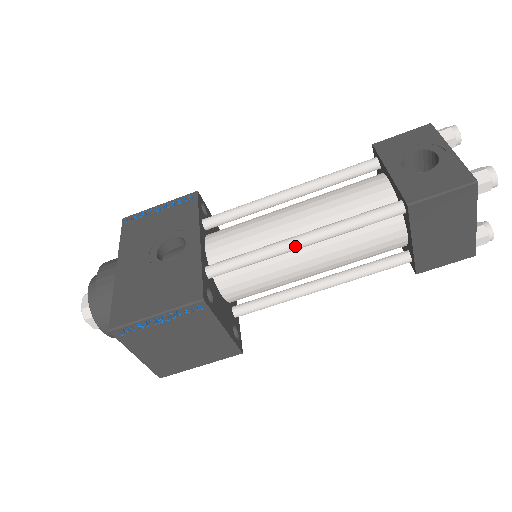
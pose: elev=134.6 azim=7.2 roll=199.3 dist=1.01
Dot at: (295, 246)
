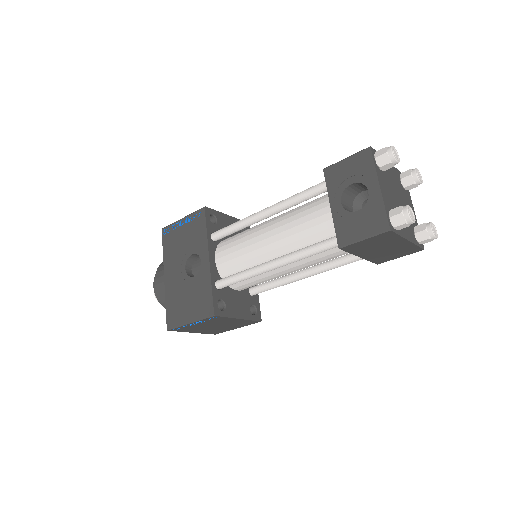
Dot at: (269, 270)
